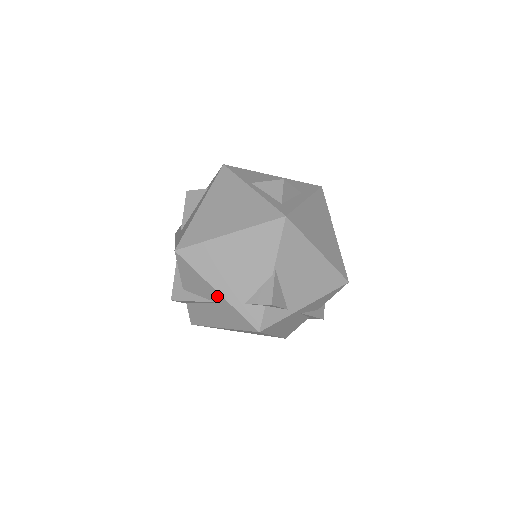
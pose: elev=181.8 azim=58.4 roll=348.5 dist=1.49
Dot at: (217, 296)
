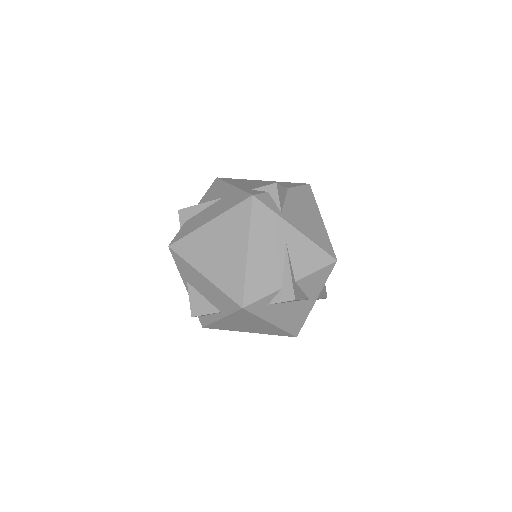
Dot at: (230, 190)
